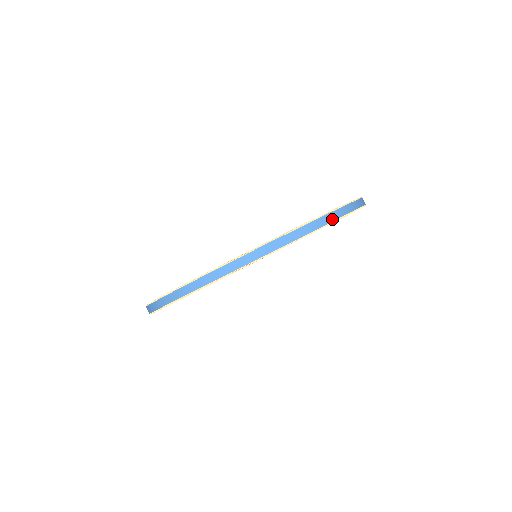
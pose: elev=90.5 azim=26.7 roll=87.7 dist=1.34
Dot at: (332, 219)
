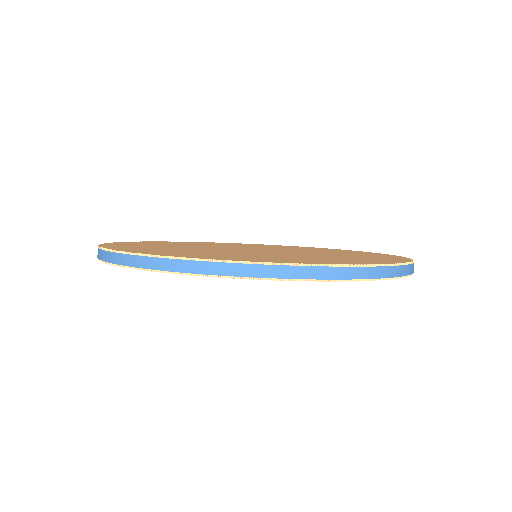
Dot at: occluded
